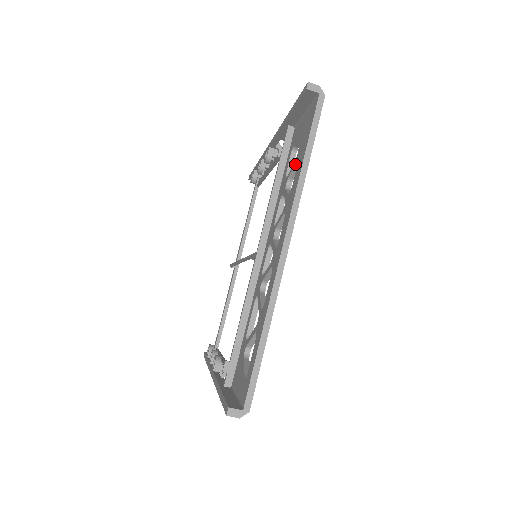
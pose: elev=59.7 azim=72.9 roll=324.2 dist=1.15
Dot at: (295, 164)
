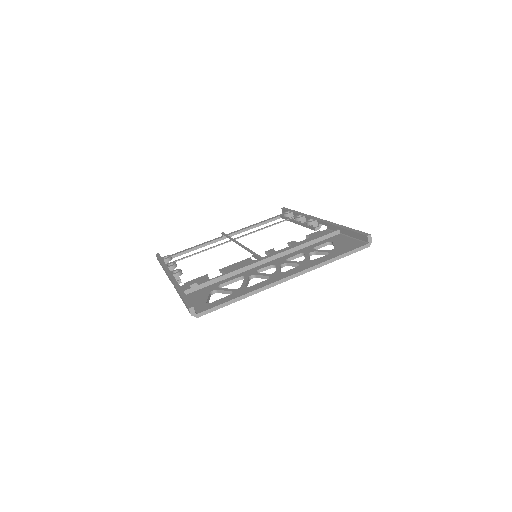
Dot at: (326, 252)
